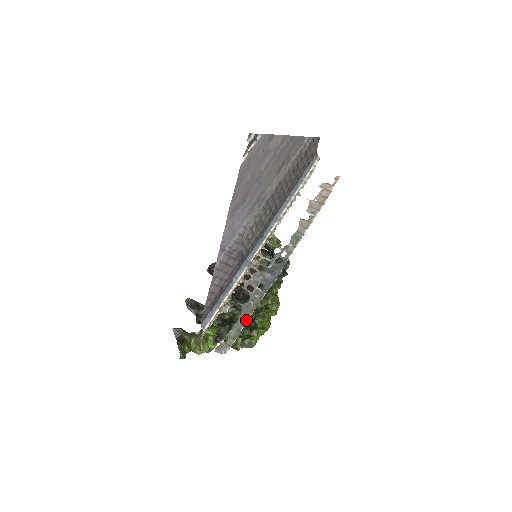
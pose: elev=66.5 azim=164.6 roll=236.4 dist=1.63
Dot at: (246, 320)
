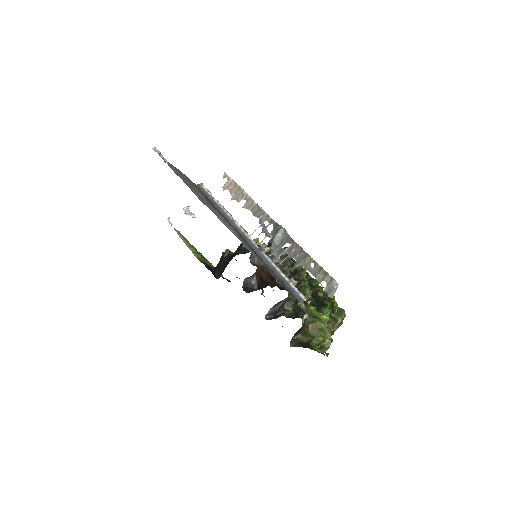
Dot at: (312, 261)
